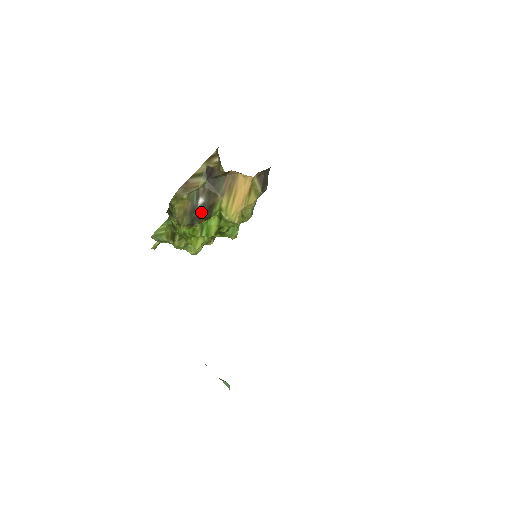
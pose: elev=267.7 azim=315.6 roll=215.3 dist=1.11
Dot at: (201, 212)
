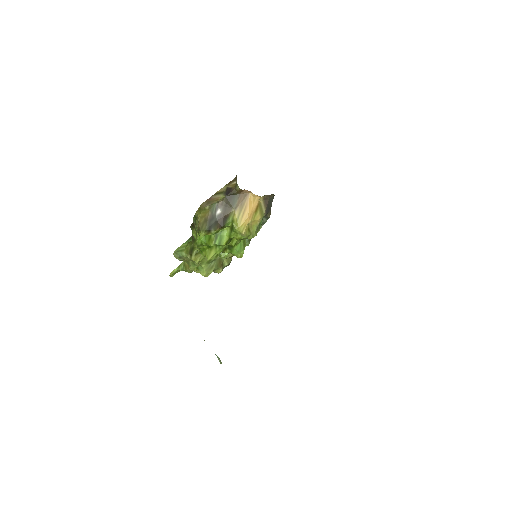
Dot at: (218, 220)
